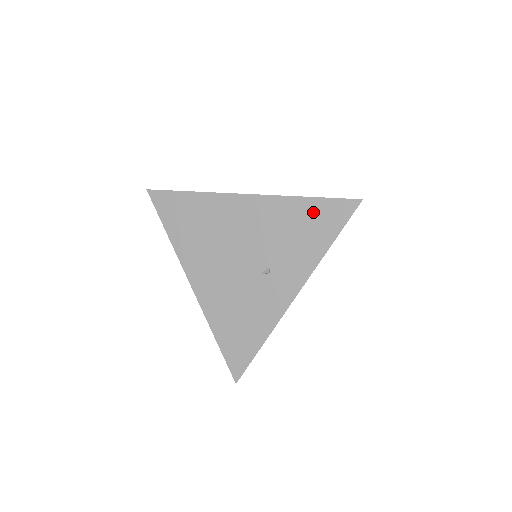
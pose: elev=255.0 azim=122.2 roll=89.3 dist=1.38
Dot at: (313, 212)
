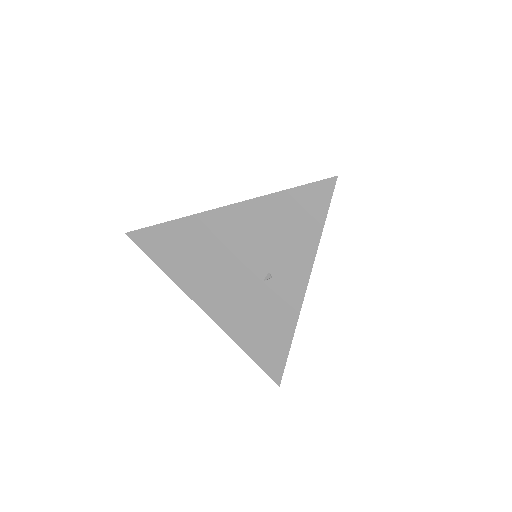
Dot at: (292, 205)
